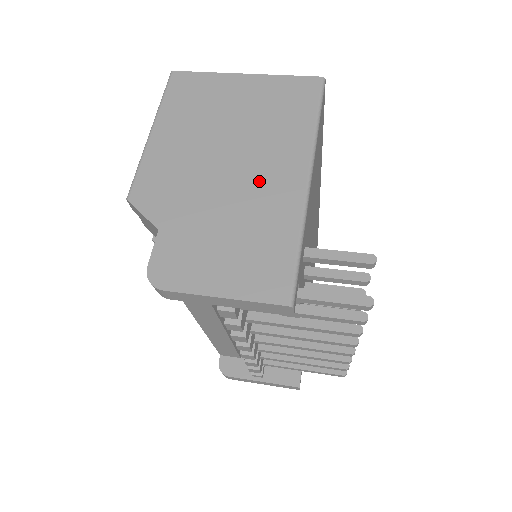
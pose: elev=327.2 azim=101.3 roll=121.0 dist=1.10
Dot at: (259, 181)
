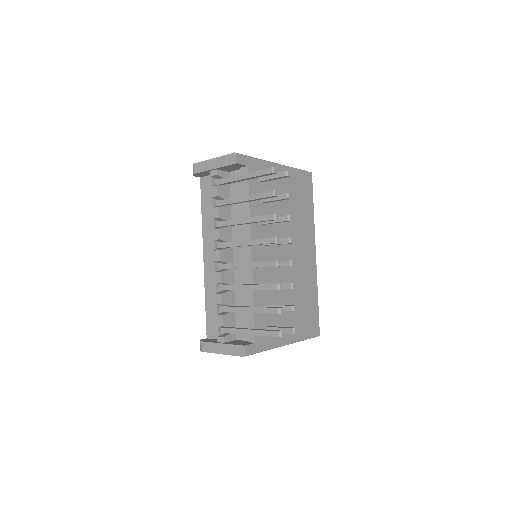
Dot at: occluded
